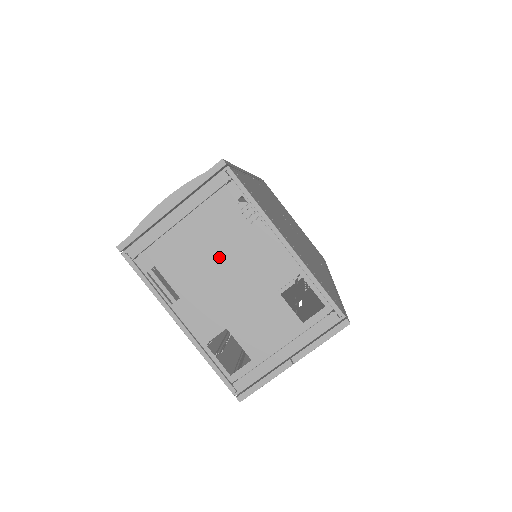
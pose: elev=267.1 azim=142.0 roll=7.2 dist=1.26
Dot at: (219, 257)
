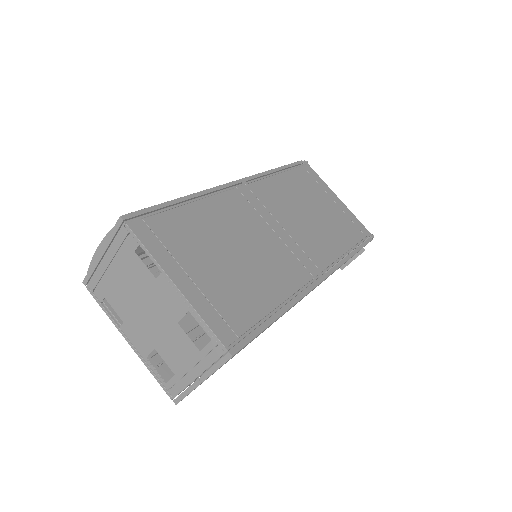
Dot at: (137, 294)
